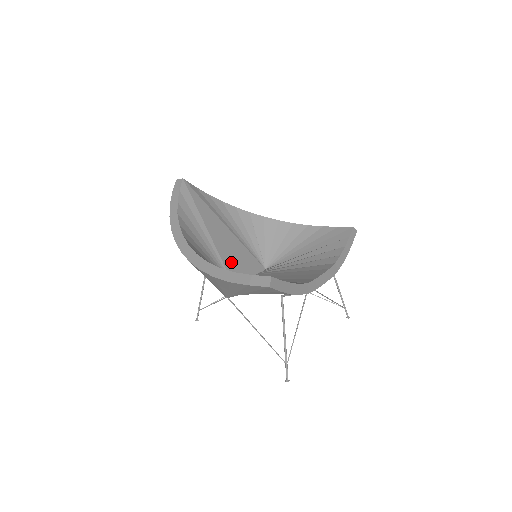
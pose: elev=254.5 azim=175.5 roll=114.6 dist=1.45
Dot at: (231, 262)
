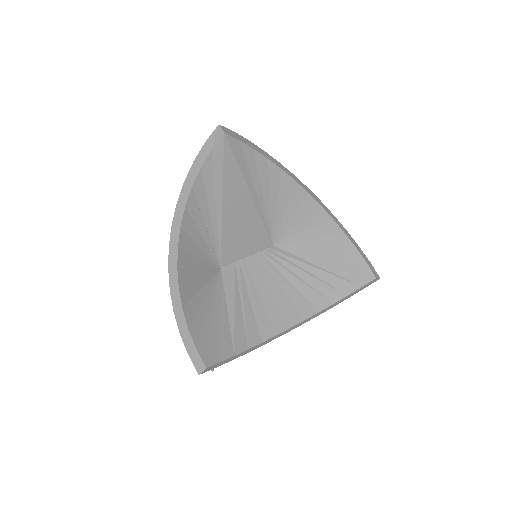
Dot at: (232, 242)
